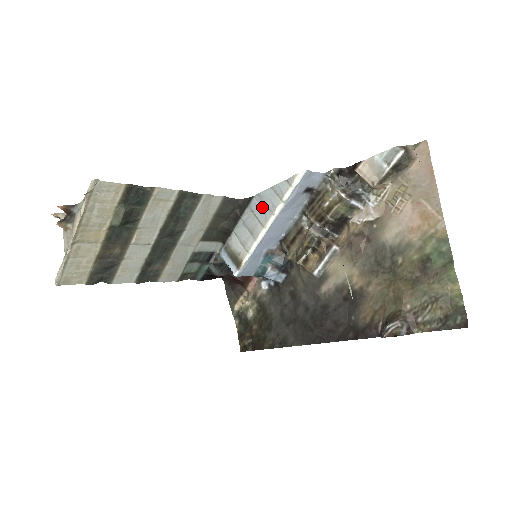
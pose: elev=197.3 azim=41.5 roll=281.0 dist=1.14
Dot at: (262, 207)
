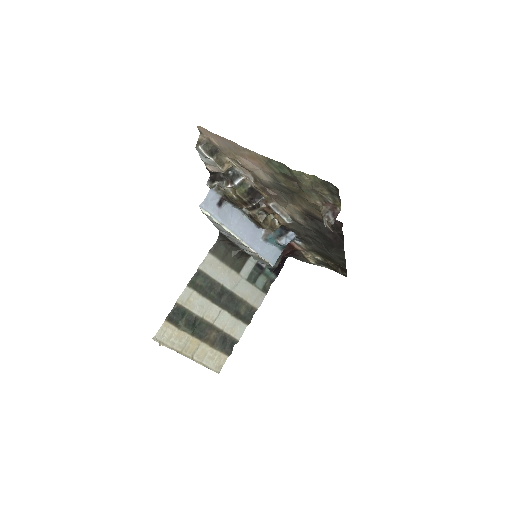
Dot at: (225, 233)
